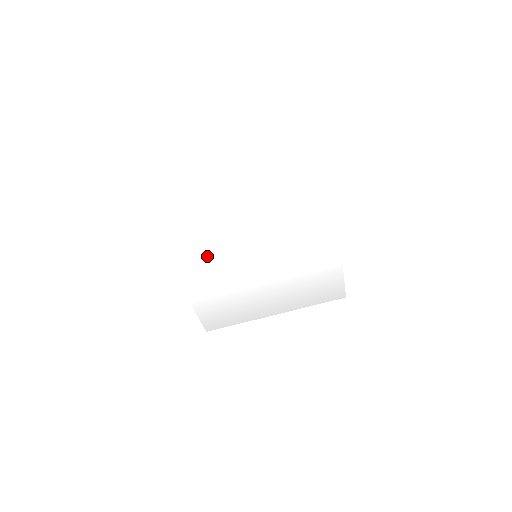
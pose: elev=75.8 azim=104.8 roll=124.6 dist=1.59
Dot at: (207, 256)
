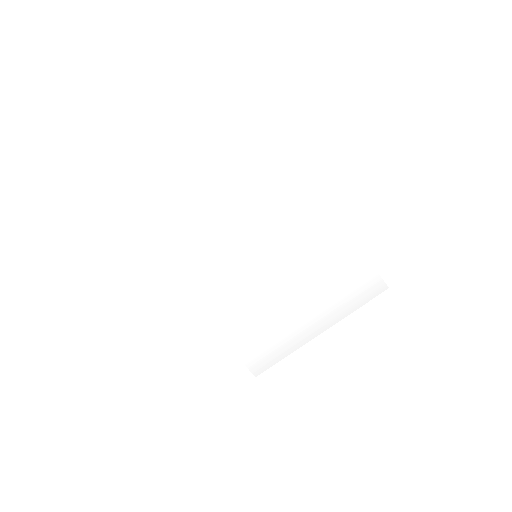
Dot at: (209, 270)
